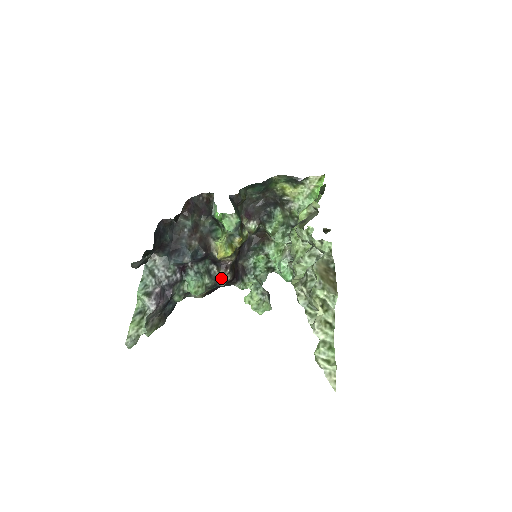
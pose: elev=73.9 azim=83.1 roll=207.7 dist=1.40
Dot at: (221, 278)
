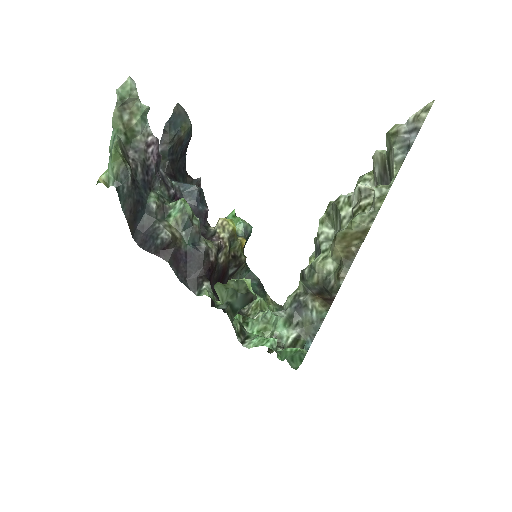
Dot at: (206, 241)
